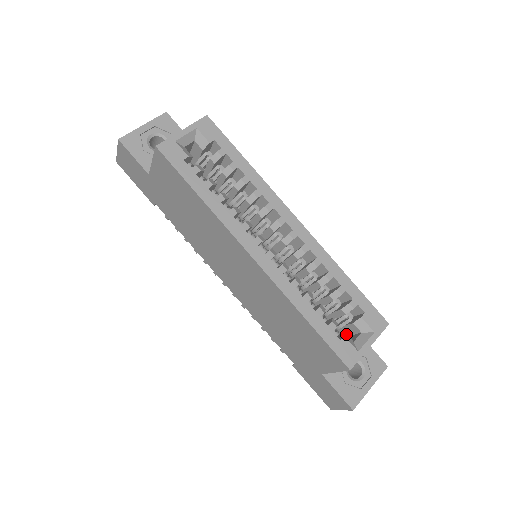
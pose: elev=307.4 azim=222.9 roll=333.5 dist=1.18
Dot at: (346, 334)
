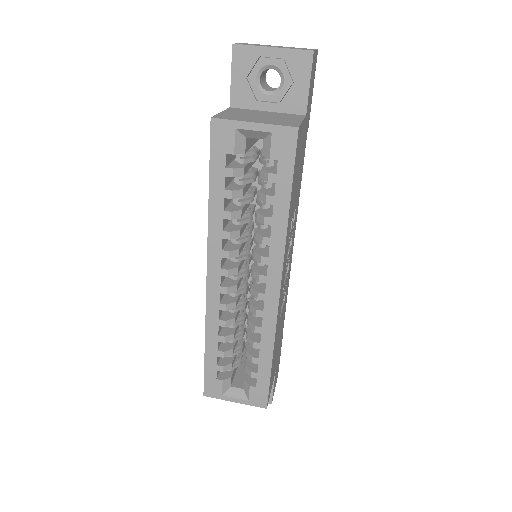
Dot at: (229, 379)
